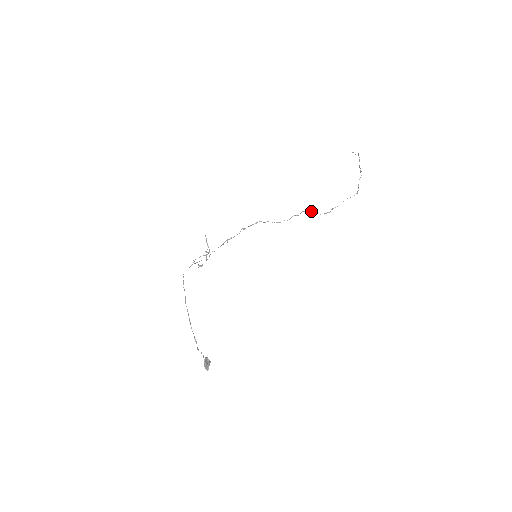
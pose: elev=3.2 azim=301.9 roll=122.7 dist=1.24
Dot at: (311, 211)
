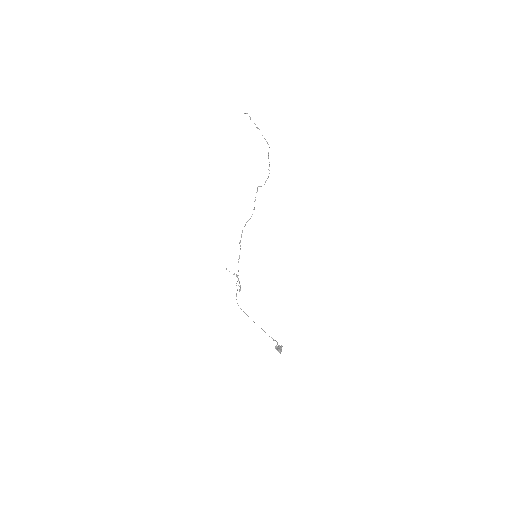
Dot at: occluded
